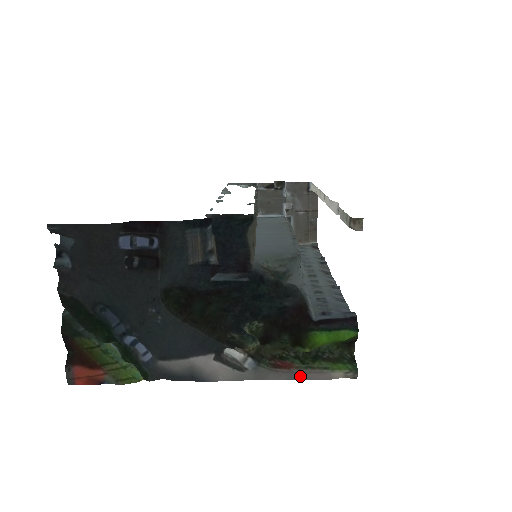
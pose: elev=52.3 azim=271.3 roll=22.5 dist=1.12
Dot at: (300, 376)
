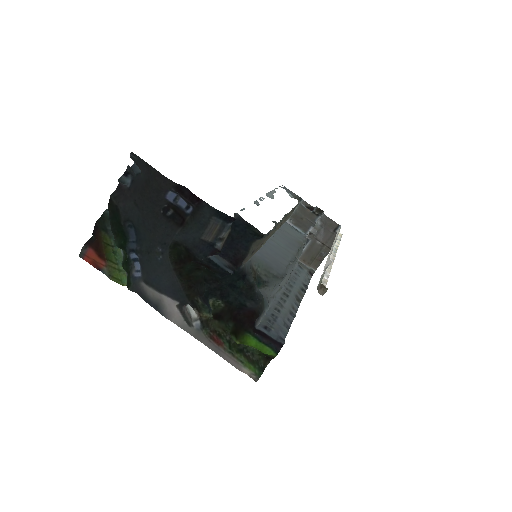
Dot at: (222, 355)
